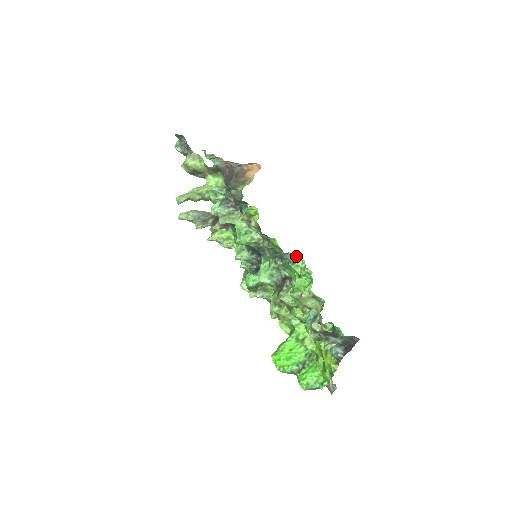
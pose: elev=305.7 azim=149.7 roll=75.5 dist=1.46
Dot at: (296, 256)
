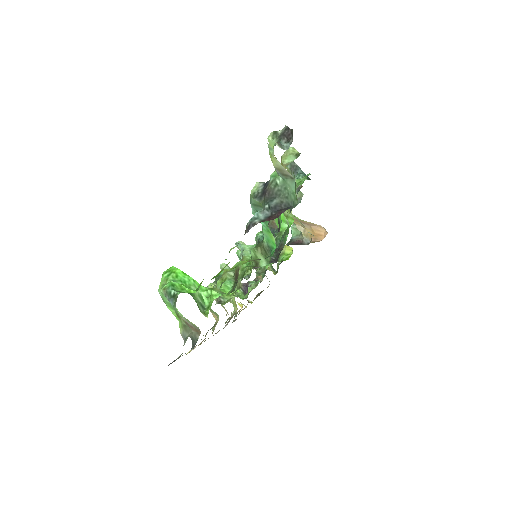
Dot at: (308, 178)
